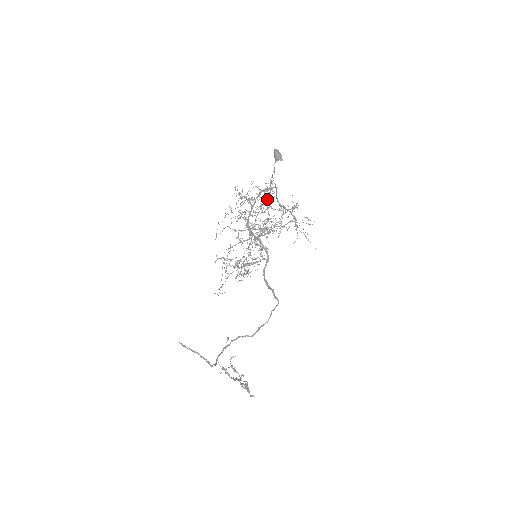
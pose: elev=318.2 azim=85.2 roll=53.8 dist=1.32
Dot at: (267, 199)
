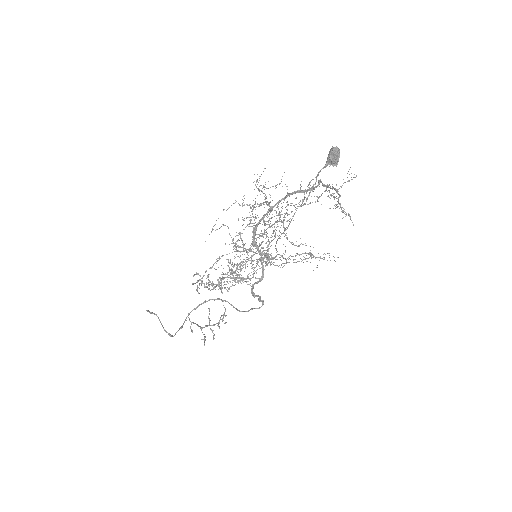
Dot at: occluded
